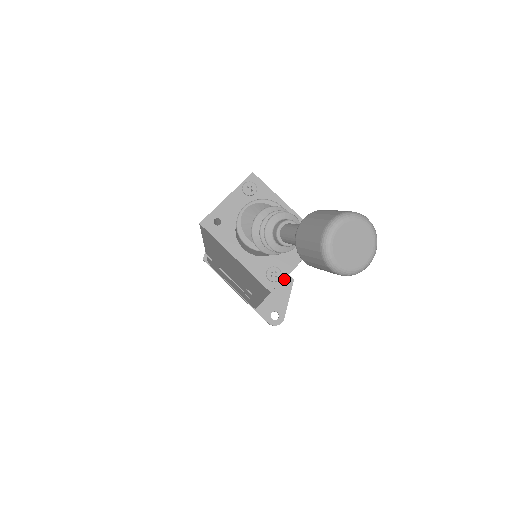
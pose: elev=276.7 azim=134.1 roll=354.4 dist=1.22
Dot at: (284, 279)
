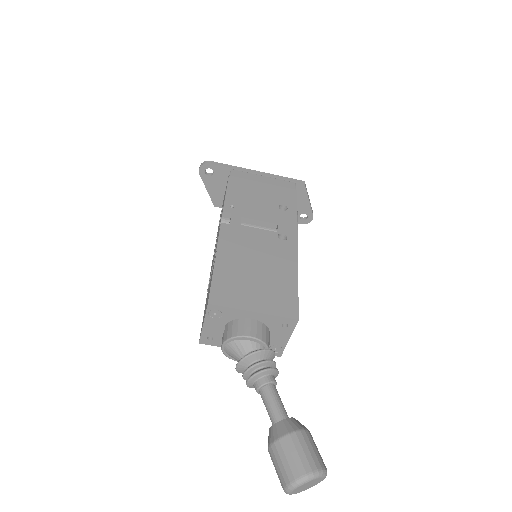
Dot at: occluded
